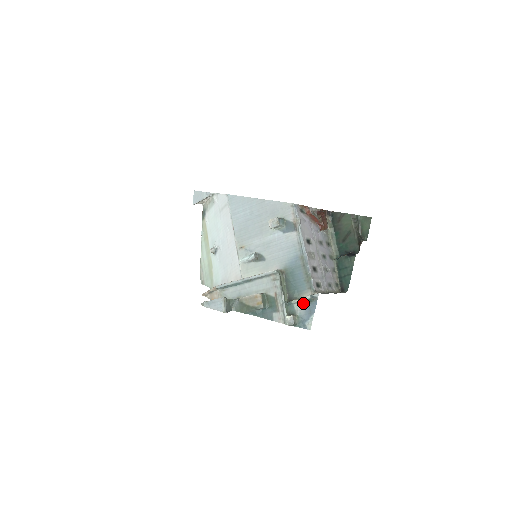
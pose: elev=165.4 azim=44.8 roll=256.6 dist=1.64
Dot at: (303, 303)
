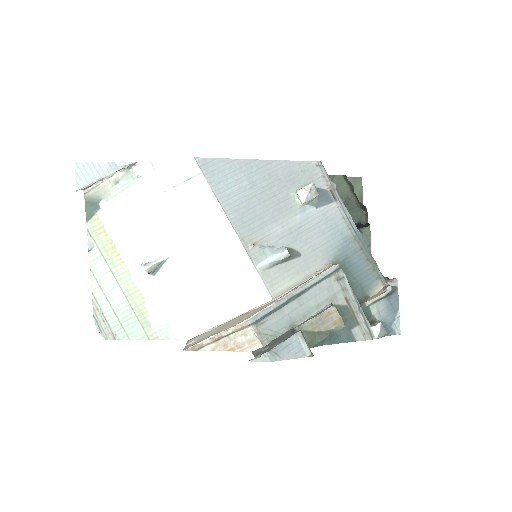
Dot at: (381, 301)
